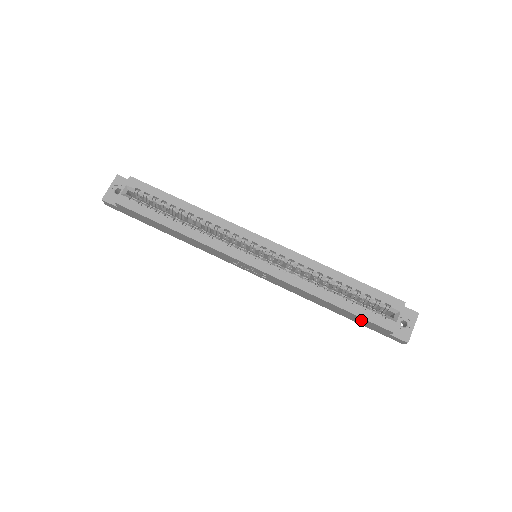
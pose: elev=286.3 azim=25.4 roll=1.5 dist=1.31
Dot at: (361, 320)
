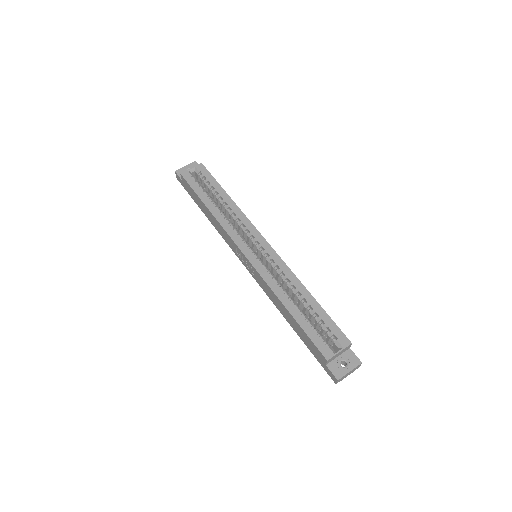
Dot at: (308, 340)
